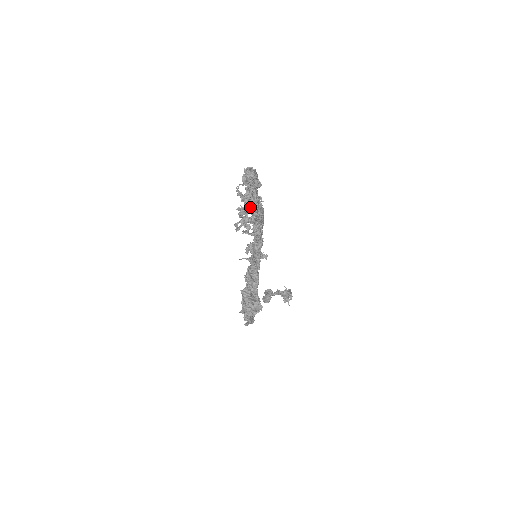
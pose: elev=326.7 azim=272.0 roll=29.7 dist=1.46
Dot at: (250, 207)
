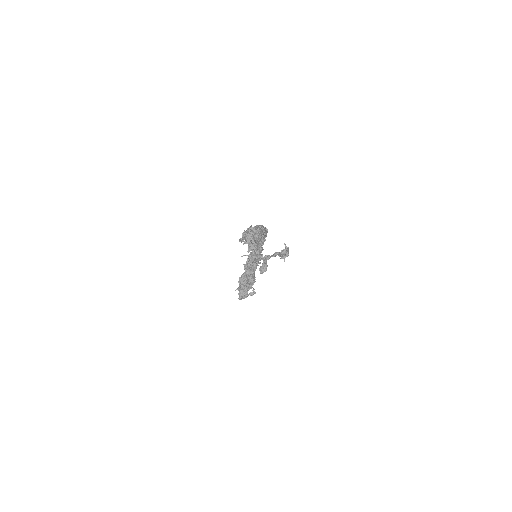
Dot at: occluded
